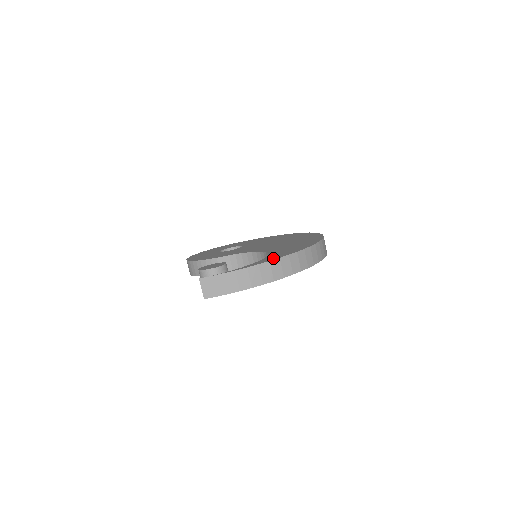
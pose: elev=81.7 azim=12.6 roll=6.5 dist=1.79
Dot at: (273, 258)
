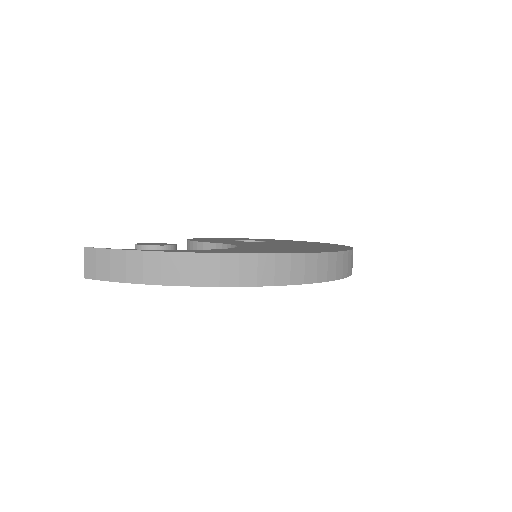
Dot at: (196, 251)
